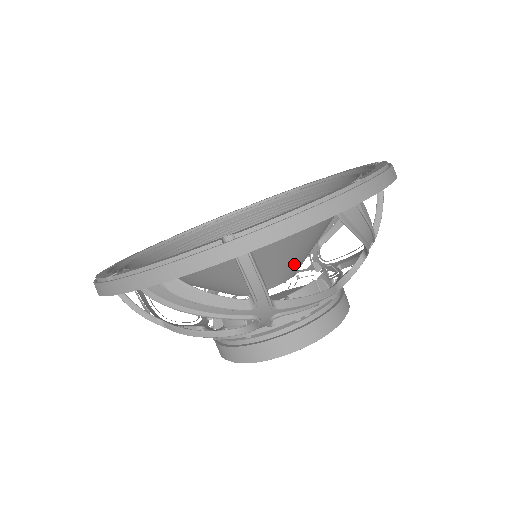
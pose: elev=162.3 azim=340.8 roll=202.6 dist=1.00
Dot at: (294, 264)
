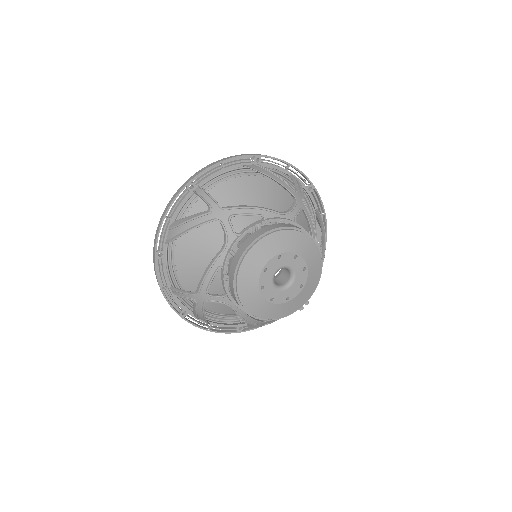
Dot at: occluded
